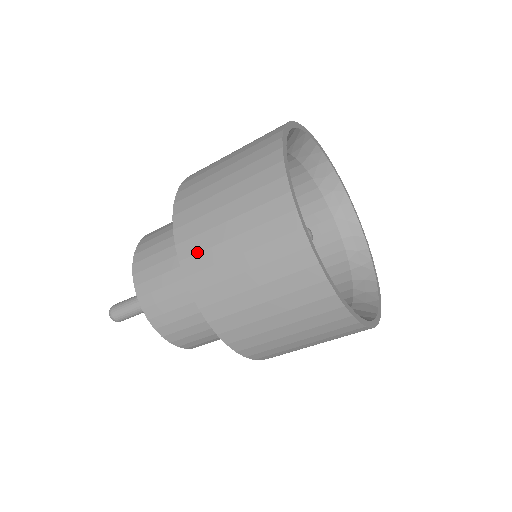
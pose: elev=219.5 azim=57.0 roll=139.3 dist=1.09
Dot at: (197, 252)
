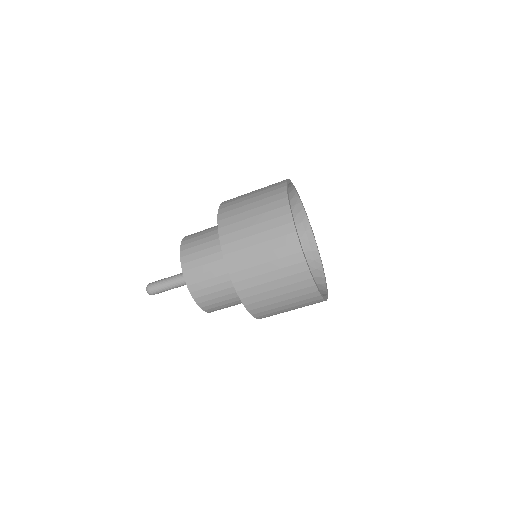
Dot at: (248, 288)
